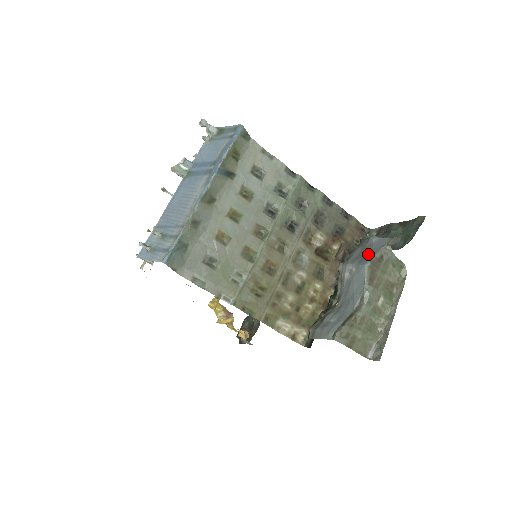
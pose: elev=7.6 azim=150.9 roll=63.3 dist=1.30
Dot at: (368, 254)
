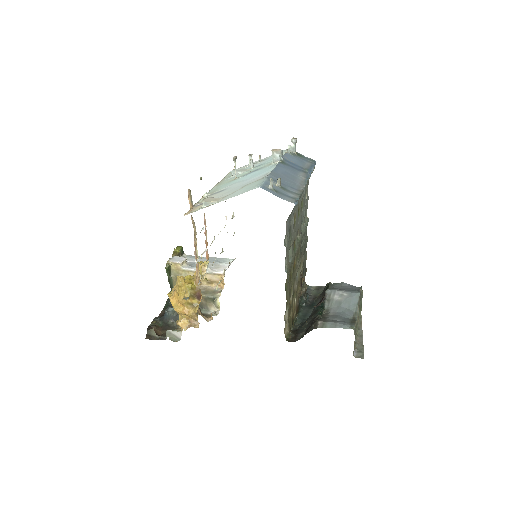
Dot at: (352, 289)
